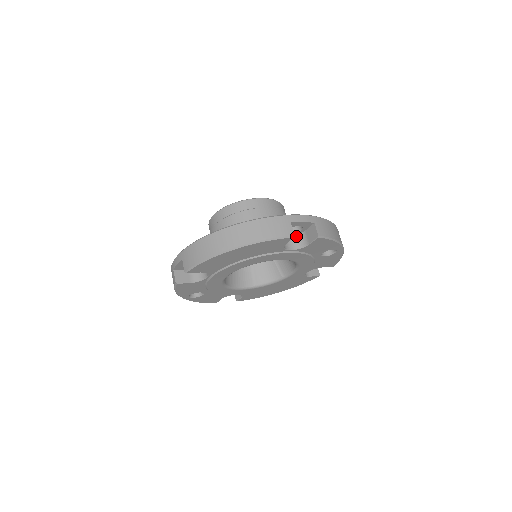
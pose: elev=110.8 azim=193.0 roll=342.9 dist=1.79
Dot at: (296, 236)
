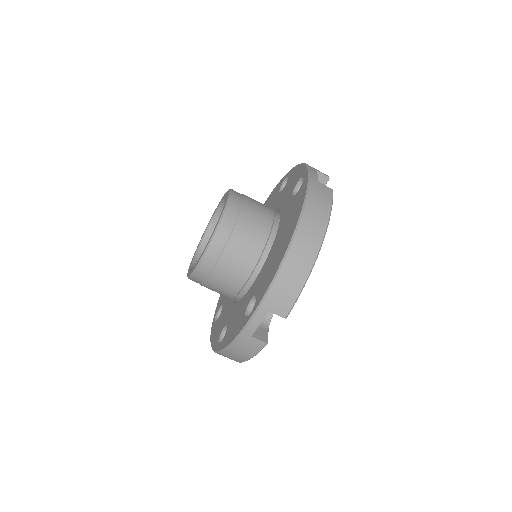
Dot at: occluded
